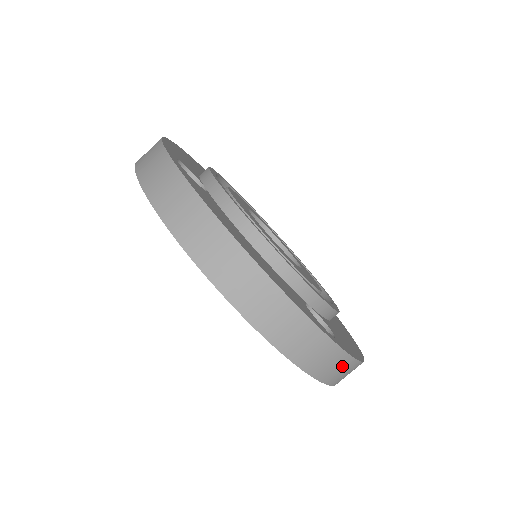
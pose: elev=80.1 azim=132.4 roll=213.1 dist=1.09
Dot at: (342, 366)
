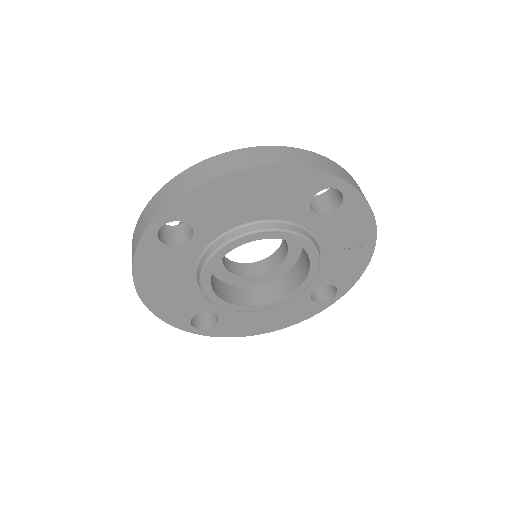
Dot at: (355, 183)
